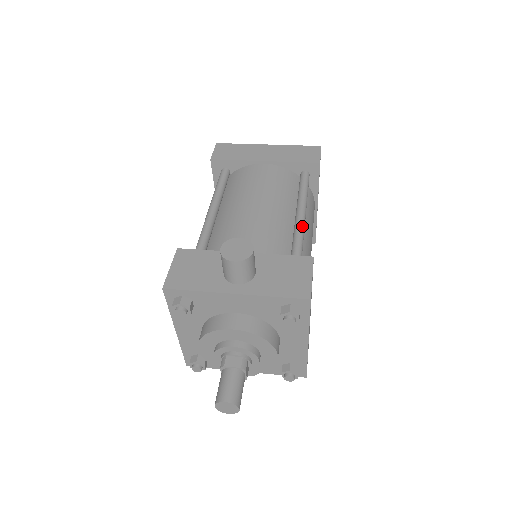
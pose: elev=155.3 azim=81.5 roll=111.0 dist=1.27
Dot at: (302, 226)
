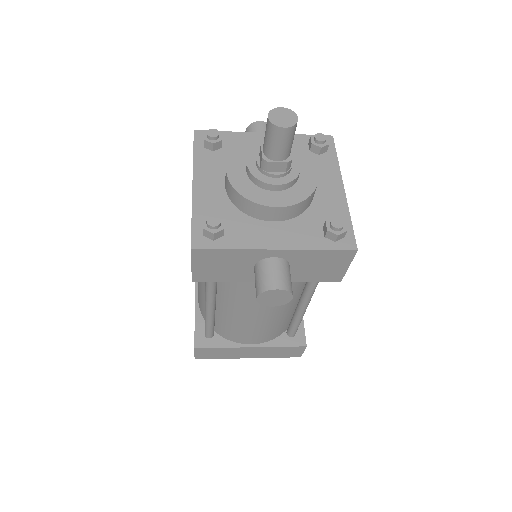
Dot at: occluded
